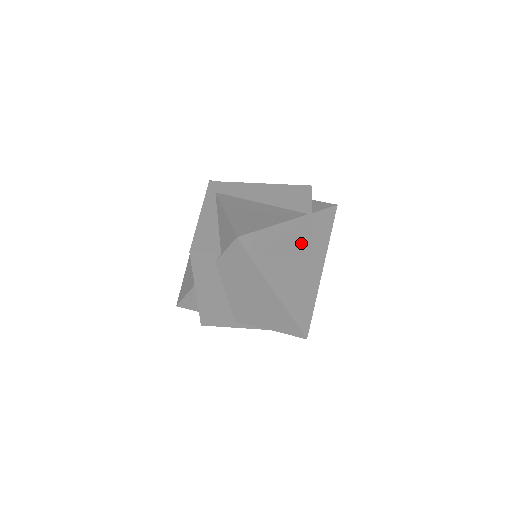
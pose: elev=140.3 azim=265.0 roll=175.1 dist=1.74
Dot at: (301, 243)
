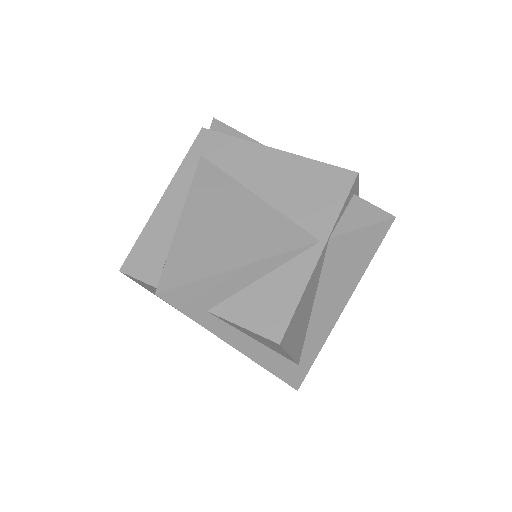
Dot at: (278, 304)
